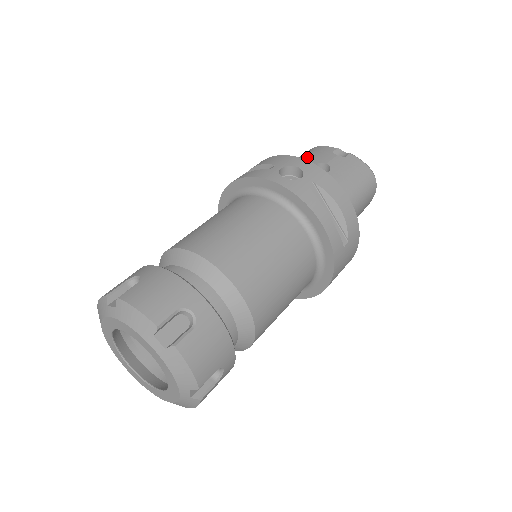
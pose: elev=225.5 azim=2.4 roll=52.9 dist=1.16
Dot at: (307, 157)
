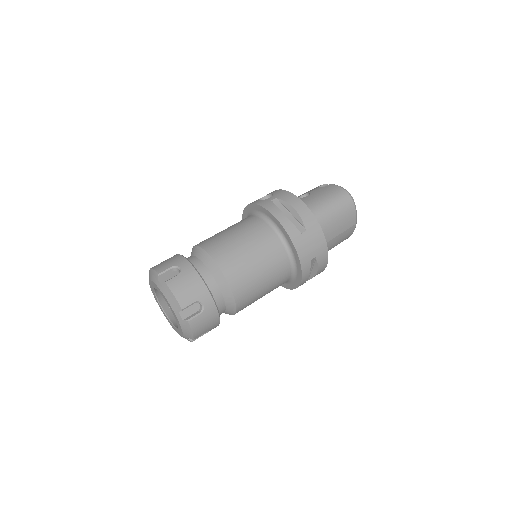
Dot at: occluded
